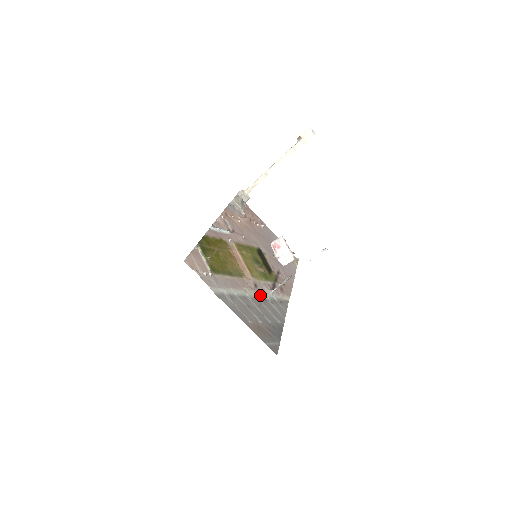
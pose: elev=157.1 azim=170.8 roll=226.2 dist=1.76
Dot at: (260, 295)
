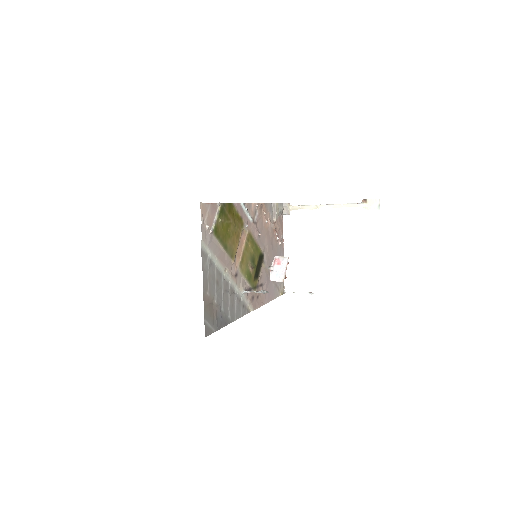
Dot at: (233, 285)
